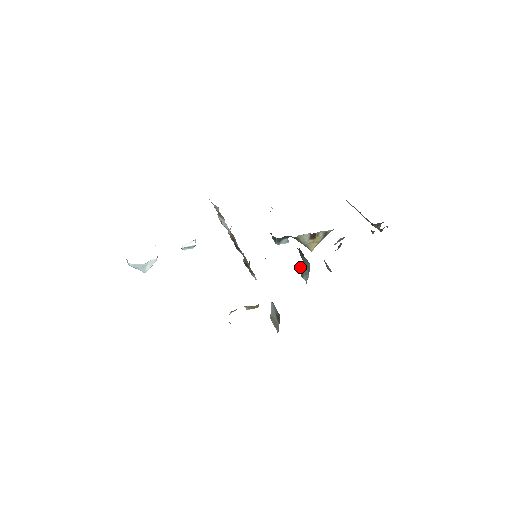
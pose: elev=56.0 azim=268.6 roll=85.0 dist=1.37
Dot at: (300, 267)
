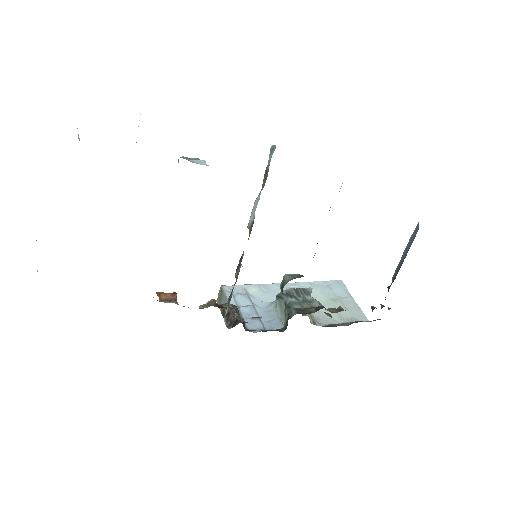
Dot at: (283, 294)
